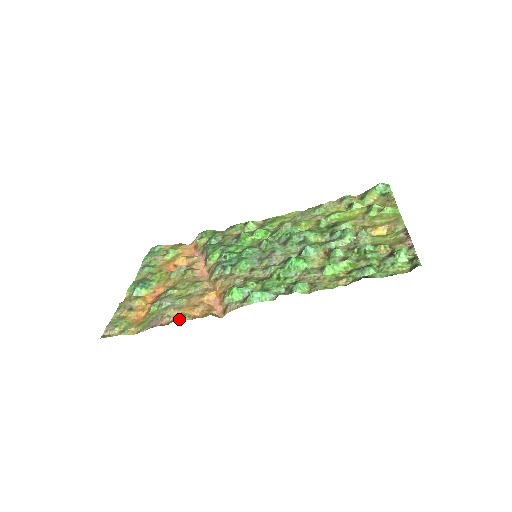
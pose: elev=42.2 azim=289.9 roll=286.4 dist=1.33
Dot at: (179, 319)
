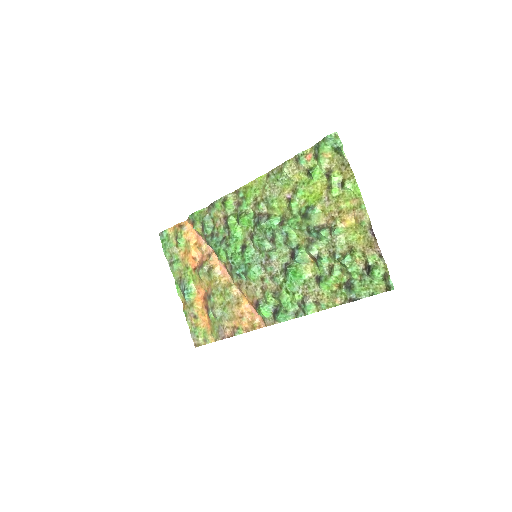
Dot at: (237, 333)
